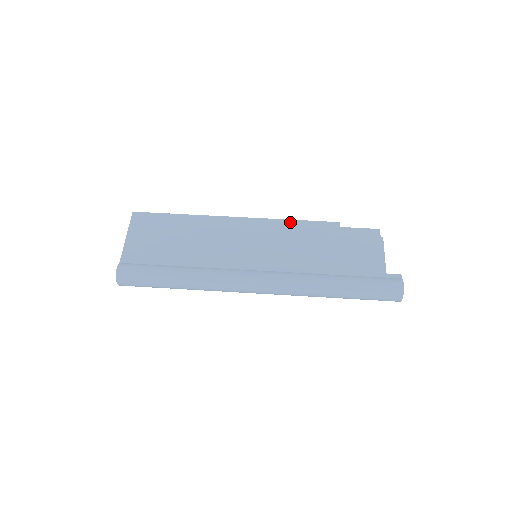
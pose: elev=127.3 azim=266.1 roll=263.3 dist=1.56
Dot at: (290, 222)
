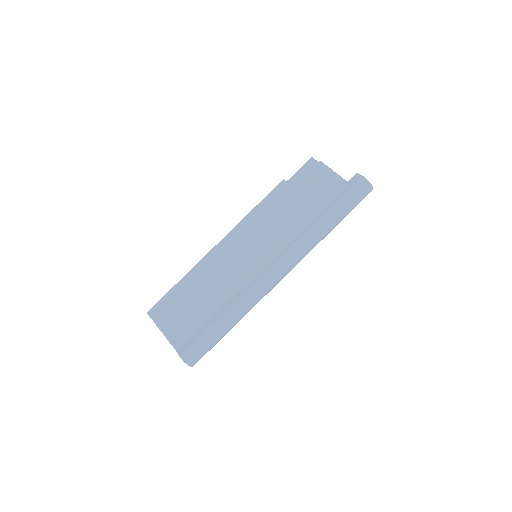
Dot at: (253, 212)
